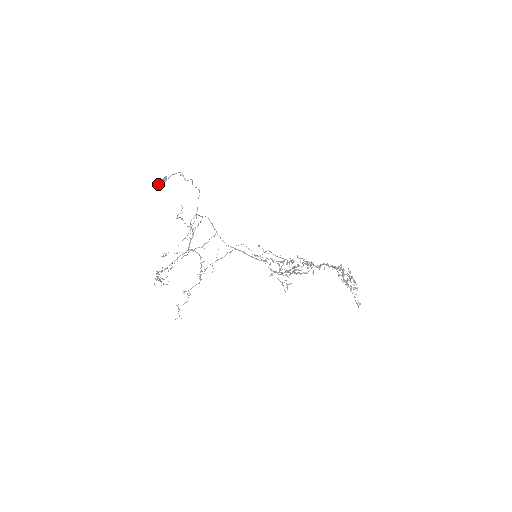
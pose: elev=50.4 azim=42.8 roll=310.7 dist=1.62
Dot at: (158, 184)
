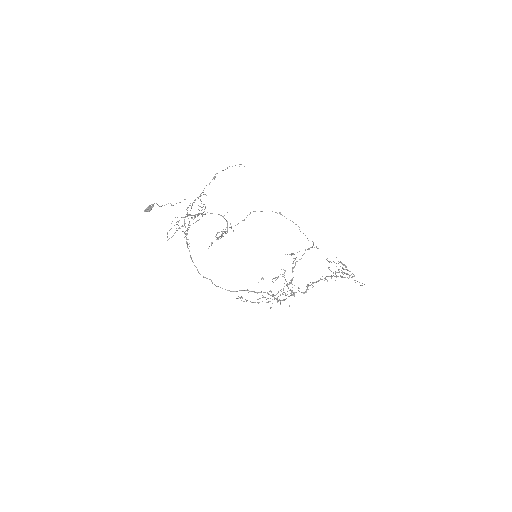
Dot at: (144, 210)
